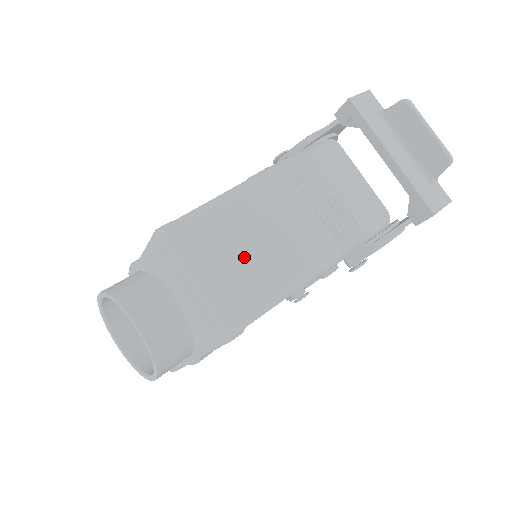
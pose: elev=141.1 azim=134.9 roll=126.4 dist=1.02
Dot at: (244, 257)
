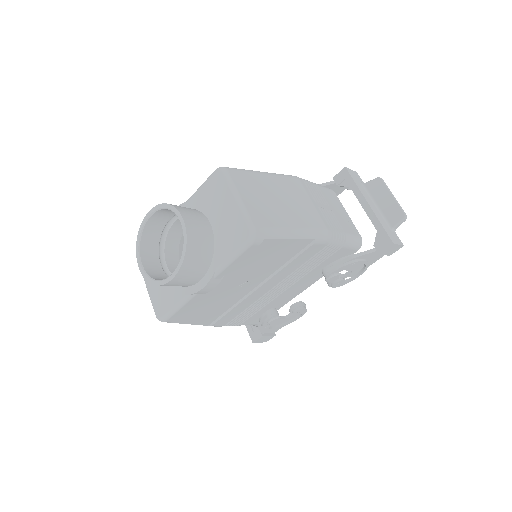
Dot at: (271, 203)
